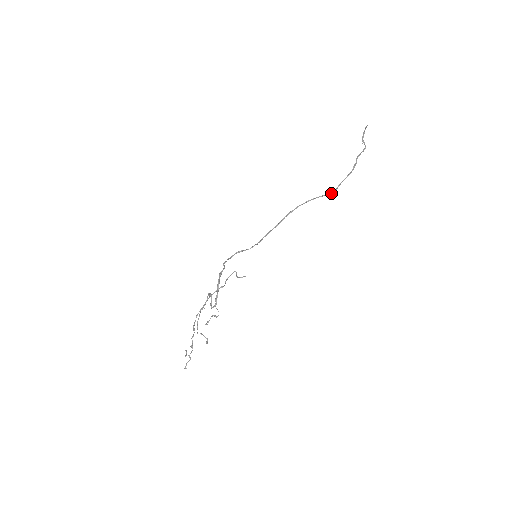
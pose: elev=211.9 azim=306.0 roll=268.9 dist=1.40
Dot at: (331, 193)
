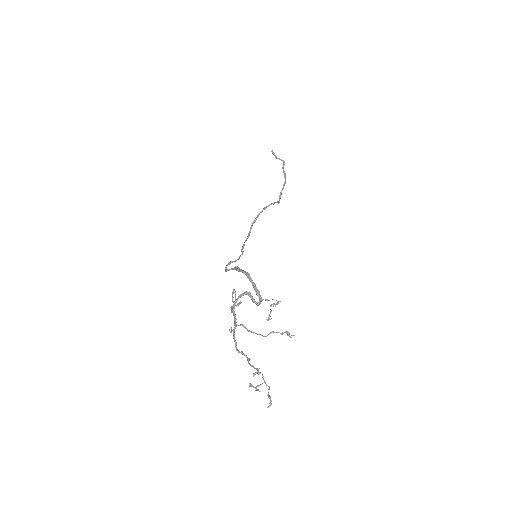
Dot at: (278, 202)
